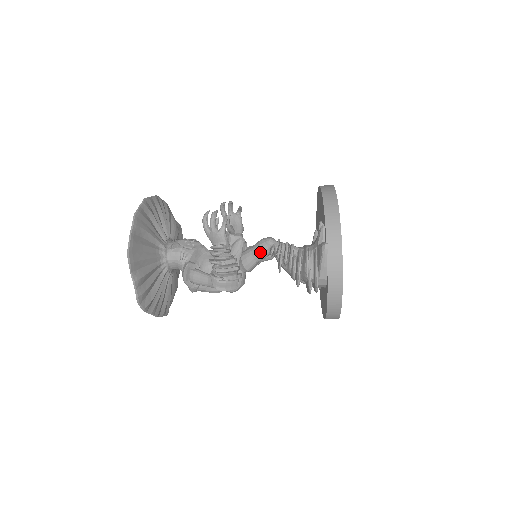
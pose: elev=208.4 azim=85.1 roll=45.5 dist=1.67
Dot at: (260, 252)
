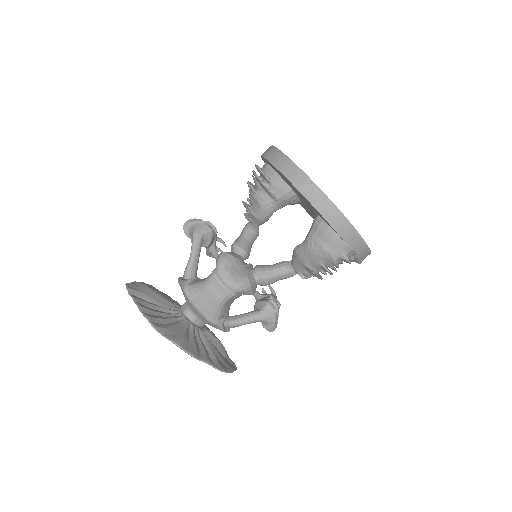
Dot at: occluded
